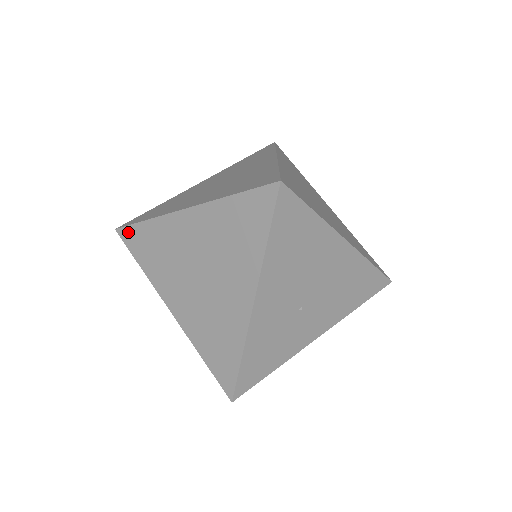
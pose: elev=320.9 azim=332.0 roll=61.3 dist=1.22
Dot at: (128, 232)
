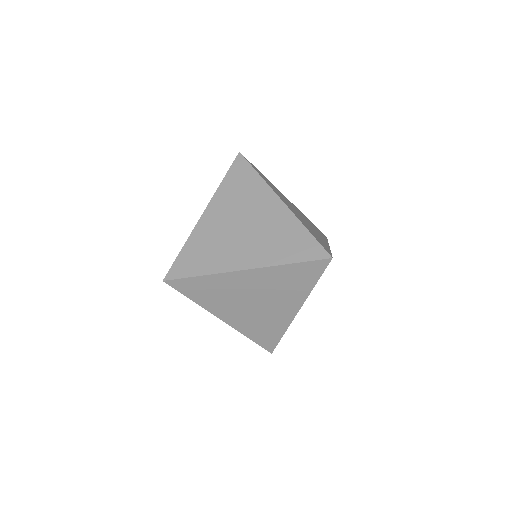
Dot at: (180, 282)
